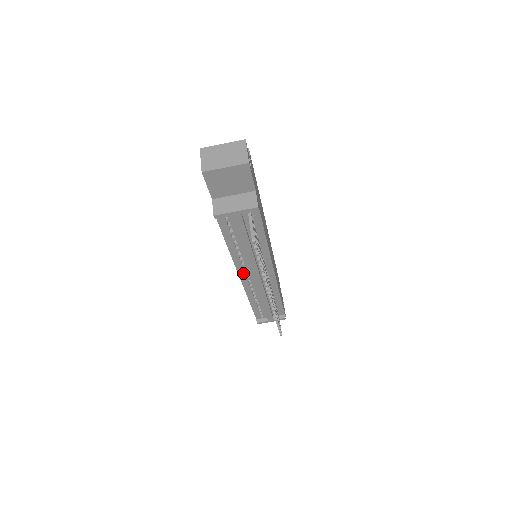
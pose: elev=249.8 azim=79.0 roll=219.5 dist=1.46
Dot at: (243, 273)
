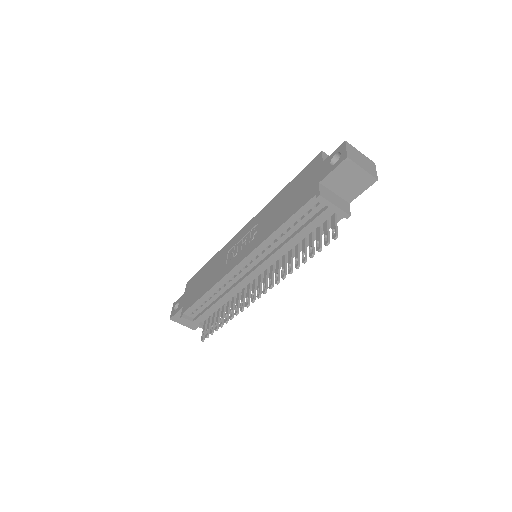
Dot at: (248, 261)
